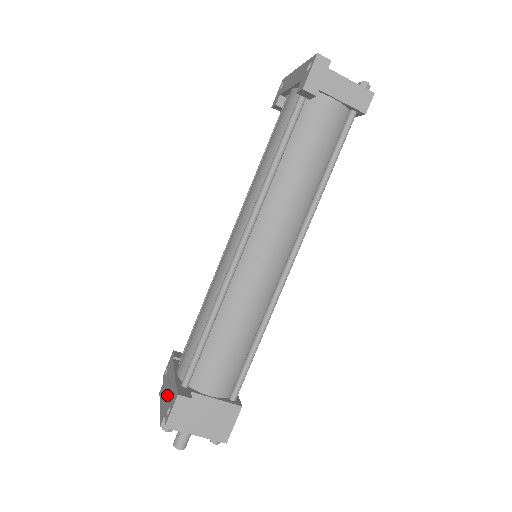
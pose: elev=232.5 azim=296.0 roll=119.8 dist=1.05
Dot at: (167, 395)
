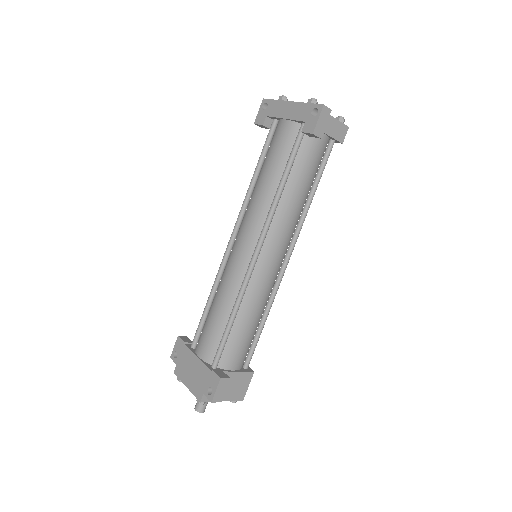
Dot at: (196, 377)
